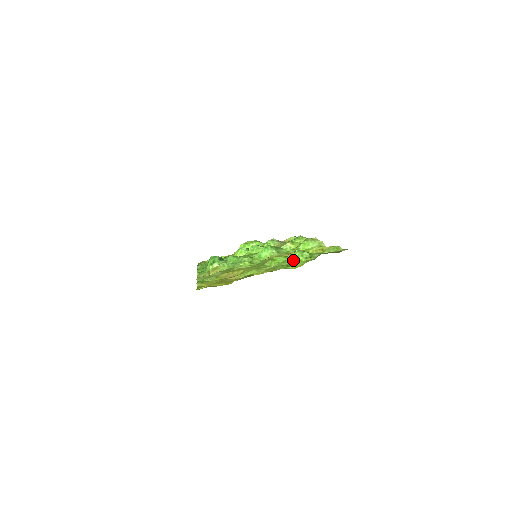
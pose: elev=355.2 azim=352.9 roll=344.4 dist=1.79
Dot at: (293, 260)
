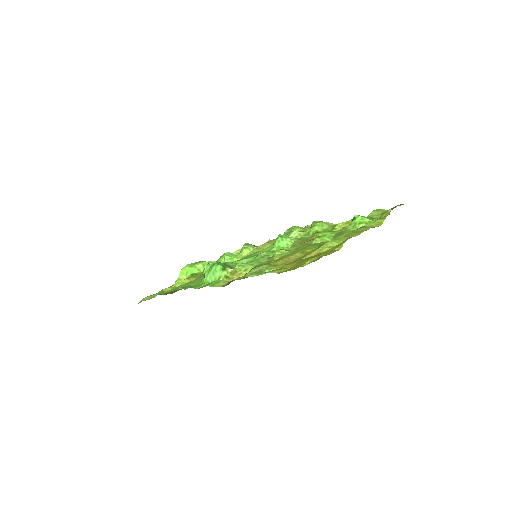
Dot at: (362, 223)
